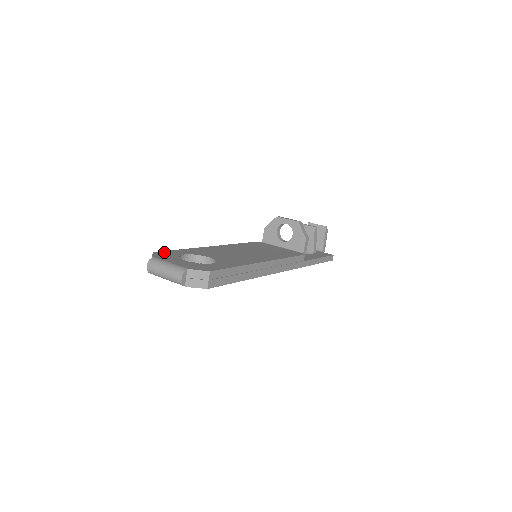
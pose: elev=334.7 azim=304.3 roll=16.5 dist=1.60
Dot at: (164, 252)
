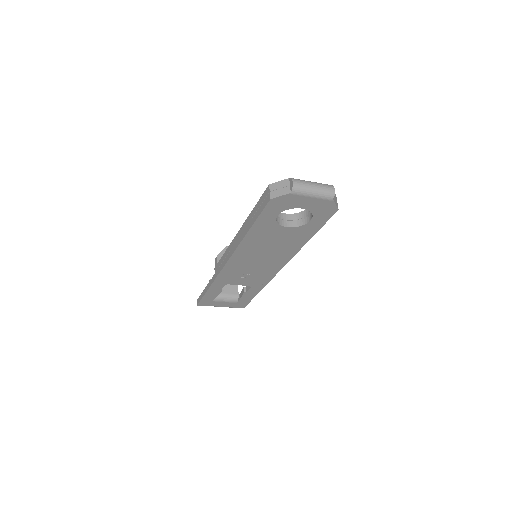
Dot at: occluded
